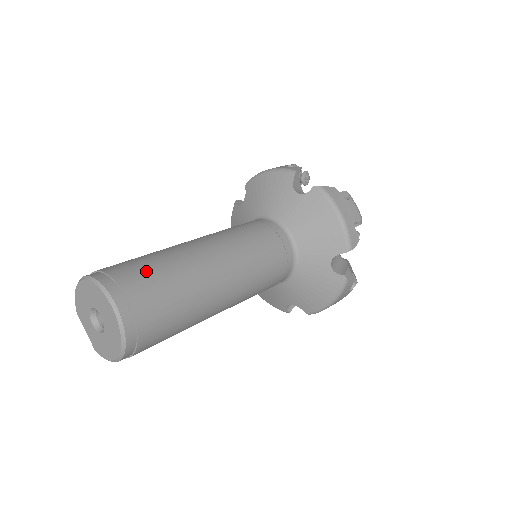
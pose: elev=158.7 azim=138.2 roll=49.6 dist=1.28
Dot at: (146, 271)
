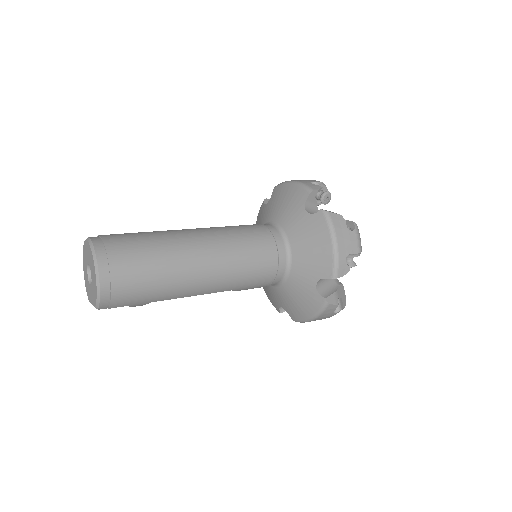
Dot at: occluded
